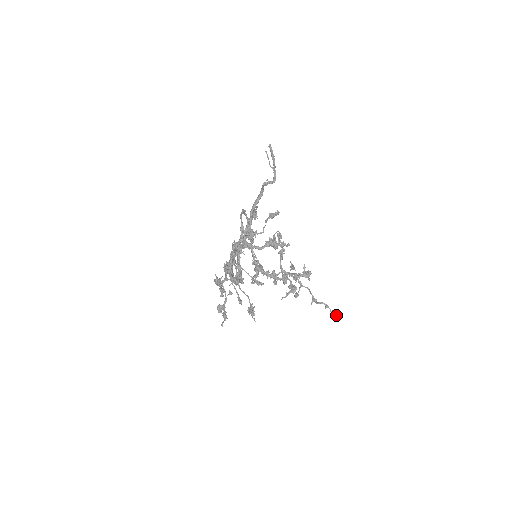
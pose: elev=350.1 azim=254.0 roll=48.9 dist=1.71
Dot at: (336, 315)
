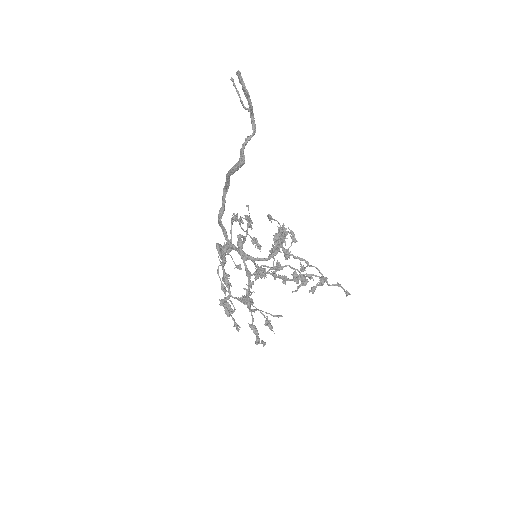
Dot at: occluded
